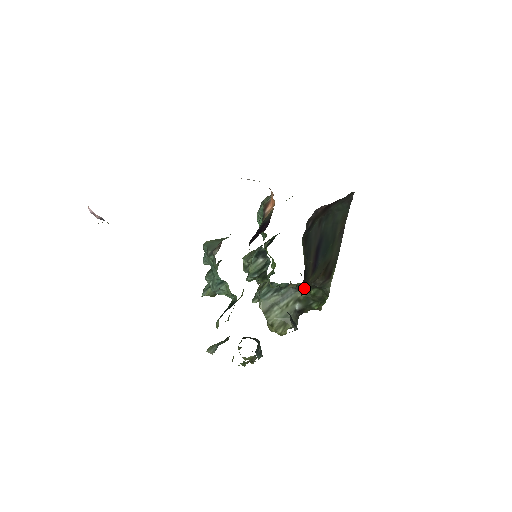
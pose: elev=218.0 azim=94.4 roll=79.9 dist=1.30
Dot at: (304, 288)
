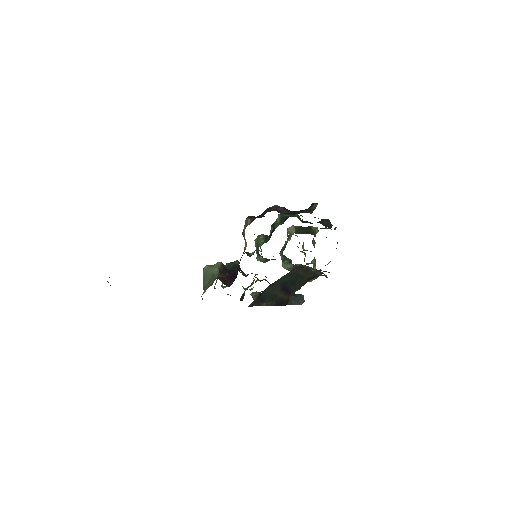
Dot at: occluded
